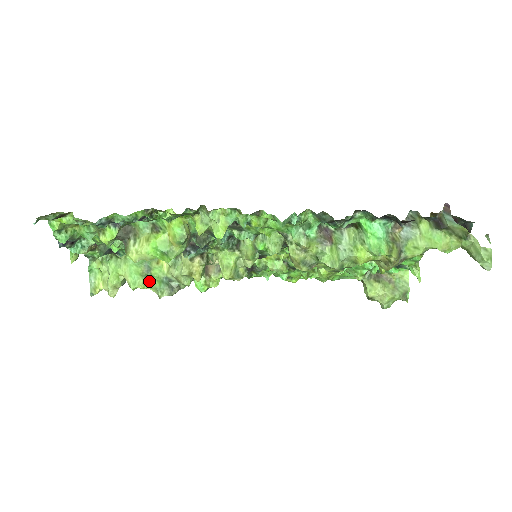
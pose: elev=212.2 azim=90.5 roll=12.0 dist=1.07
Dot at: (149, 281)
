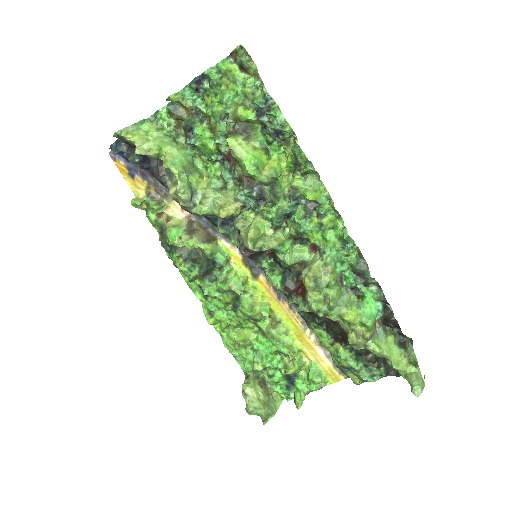
Dot at: (184, 176)
